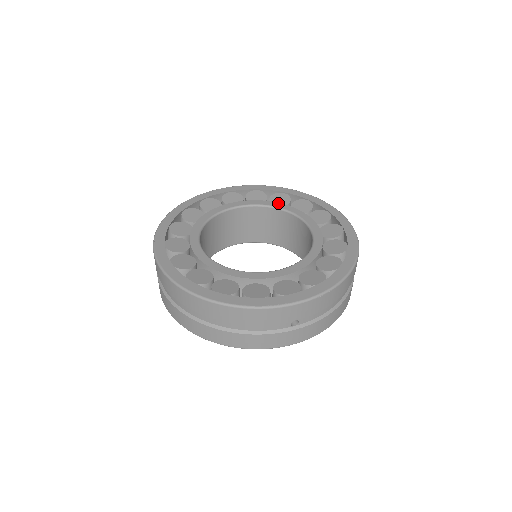
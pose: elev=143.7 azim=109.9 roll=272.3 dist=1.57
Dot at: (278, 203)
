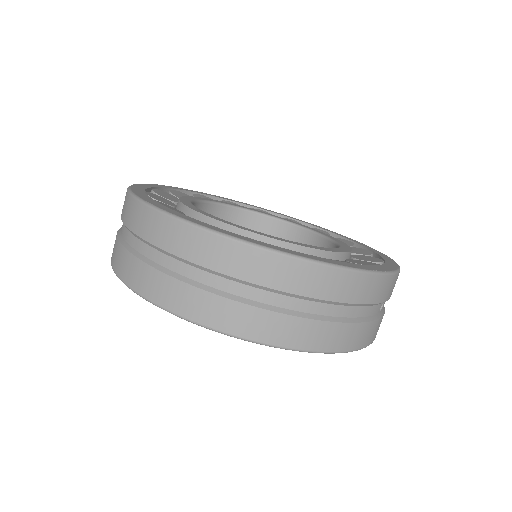
Dot at: occluded
